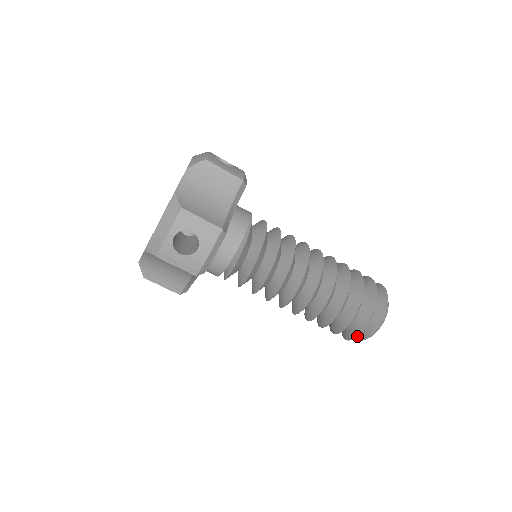
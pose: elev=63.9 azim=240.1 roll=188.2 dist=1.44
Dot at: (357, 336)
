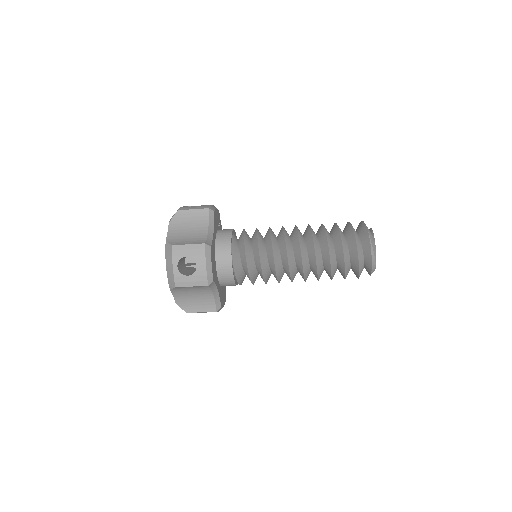
Dot at: occluded
